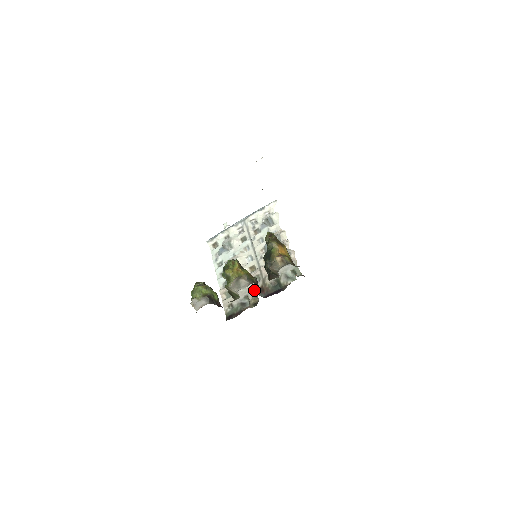
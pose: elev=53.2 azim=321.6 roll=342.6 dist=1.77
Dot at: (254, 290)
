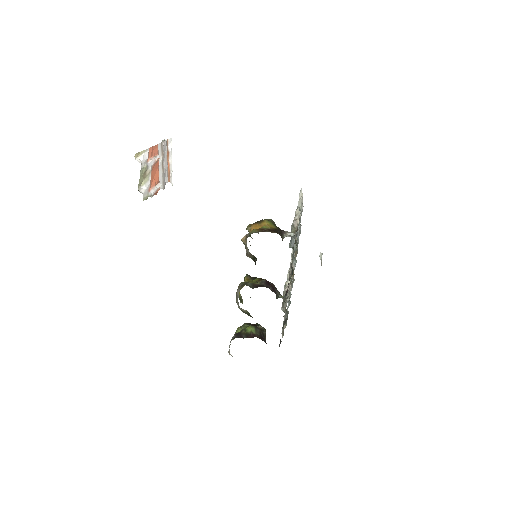
Dot at: occluded
